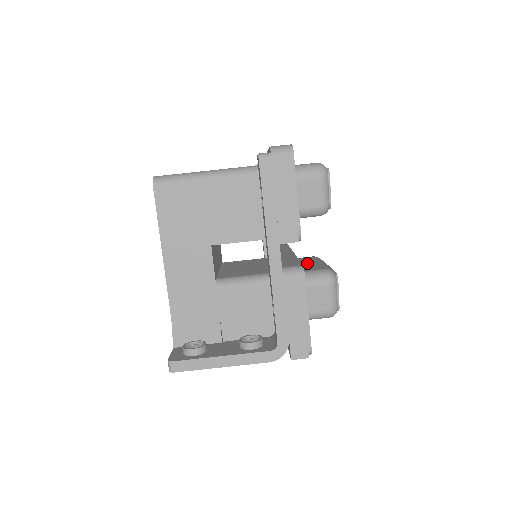
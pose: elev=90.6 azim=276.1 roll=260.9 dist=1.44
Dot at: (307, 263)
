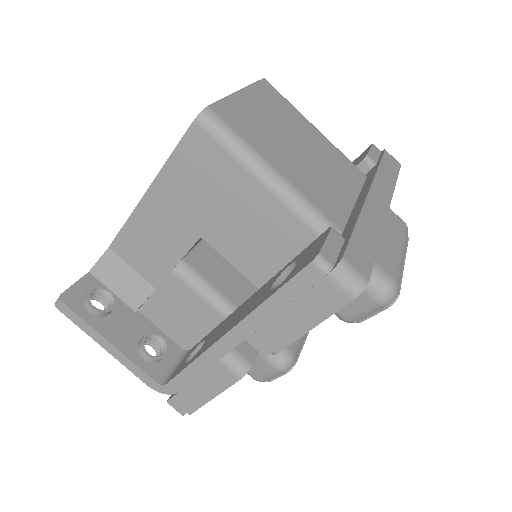
Dot at: occluded
